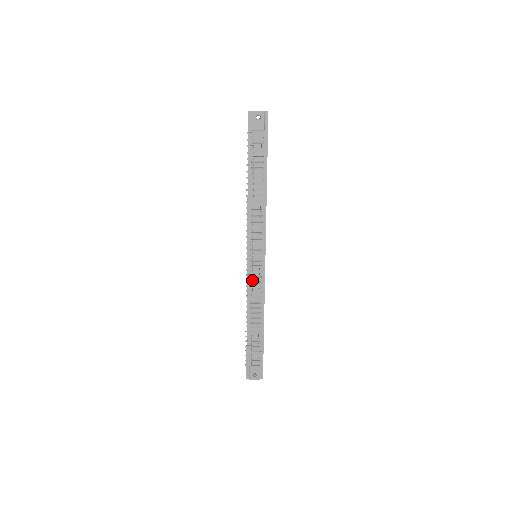
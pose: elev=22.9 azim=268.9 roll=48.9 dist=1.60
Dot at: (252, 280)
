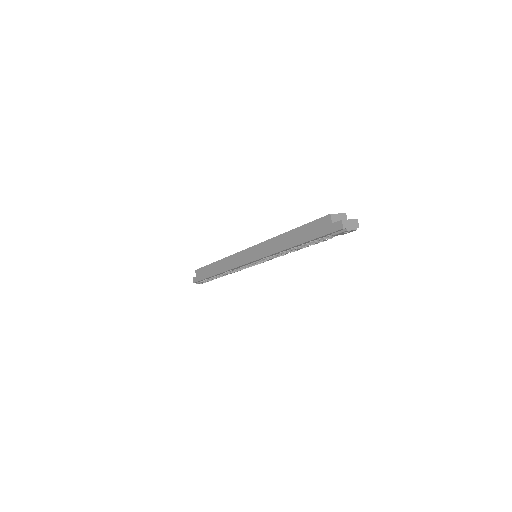
Dot at: occluded
